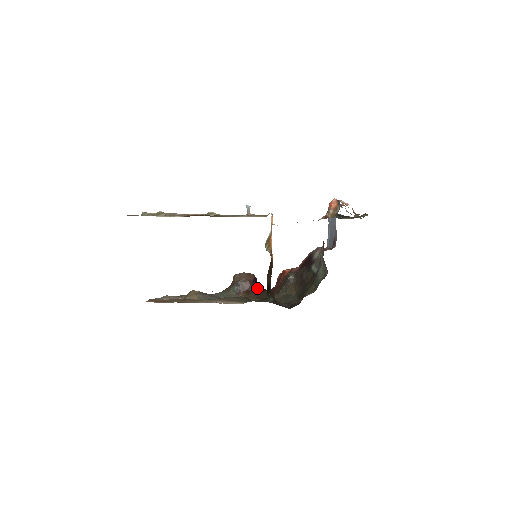
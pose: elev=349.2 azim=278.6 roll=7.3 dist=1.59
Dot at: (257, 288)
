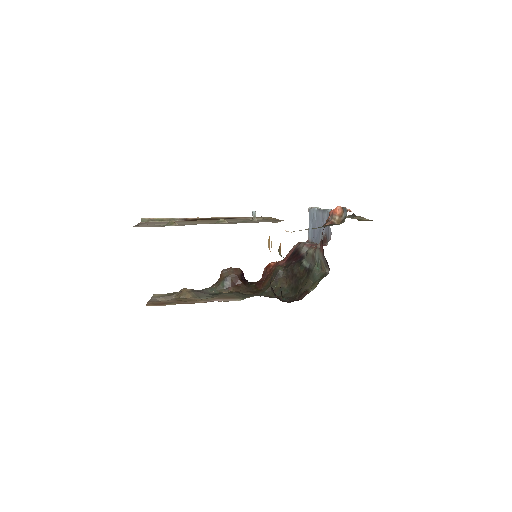
Dot at: (245, 282)
